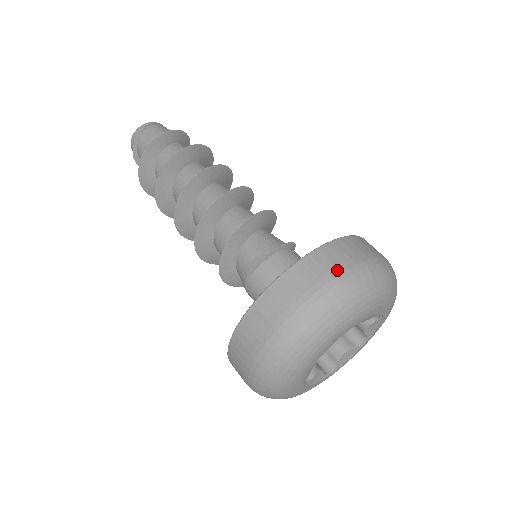
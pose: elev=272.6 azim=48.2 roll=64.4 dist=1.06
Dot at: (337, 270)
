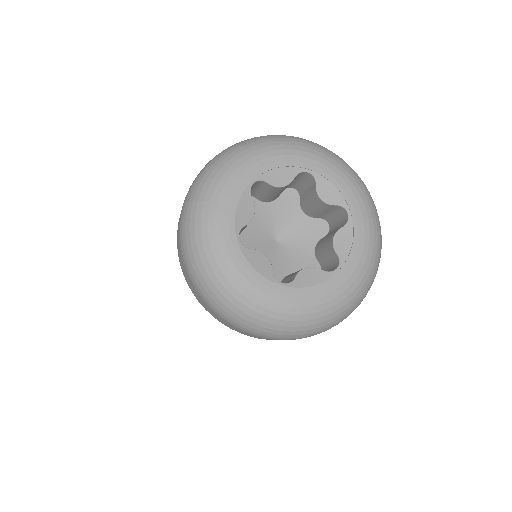
Dot at: occluded
